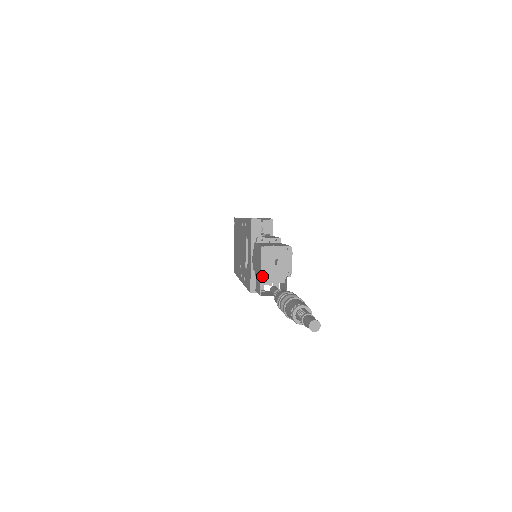
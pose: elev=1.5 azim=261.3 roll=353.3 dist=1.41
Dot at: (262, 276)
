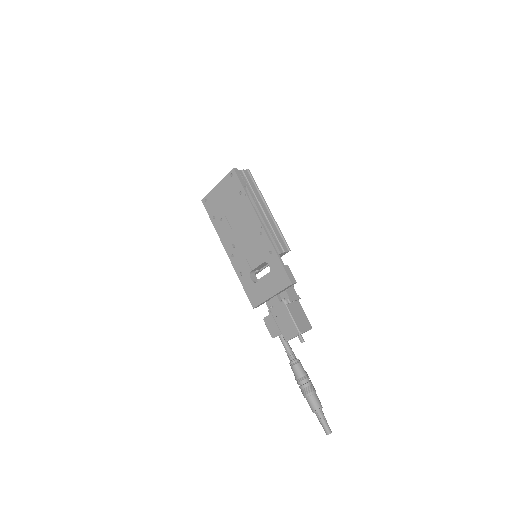
Dot at: (286, 341)
